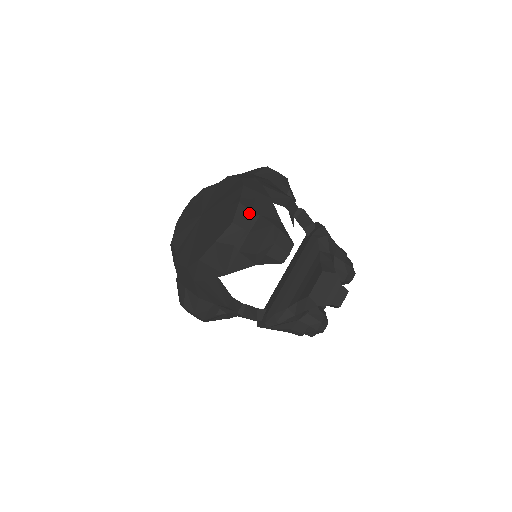
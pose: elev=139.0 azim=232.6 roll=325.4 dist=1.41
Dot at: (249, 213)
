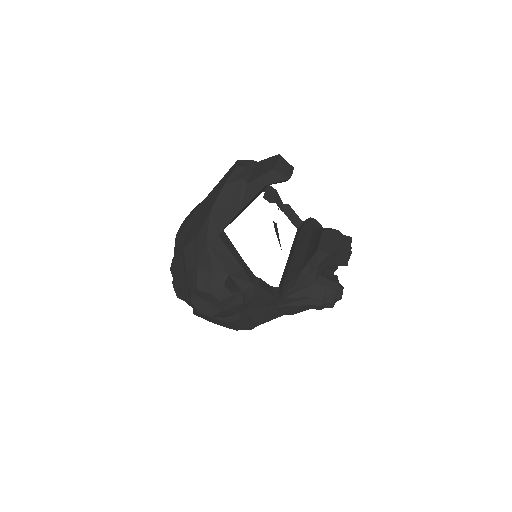
Dot at: (248, 161)
